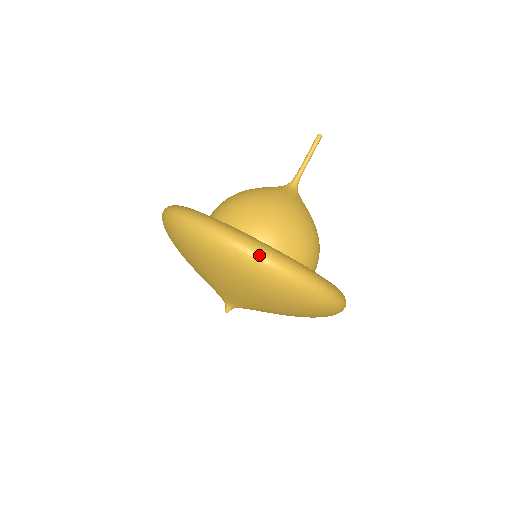
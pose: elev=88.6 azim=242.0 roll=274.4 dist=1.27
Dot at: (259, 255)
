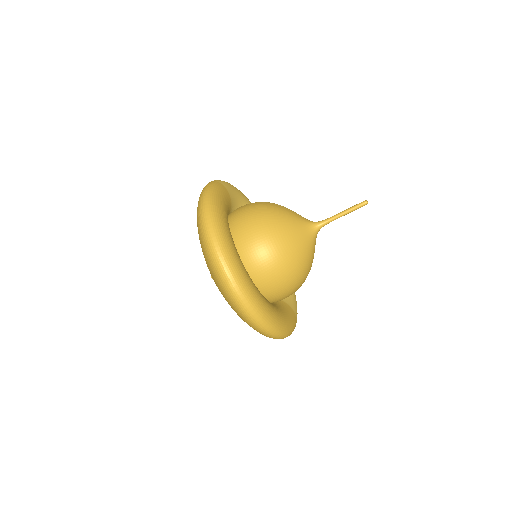
Dot at: (233, 287)
